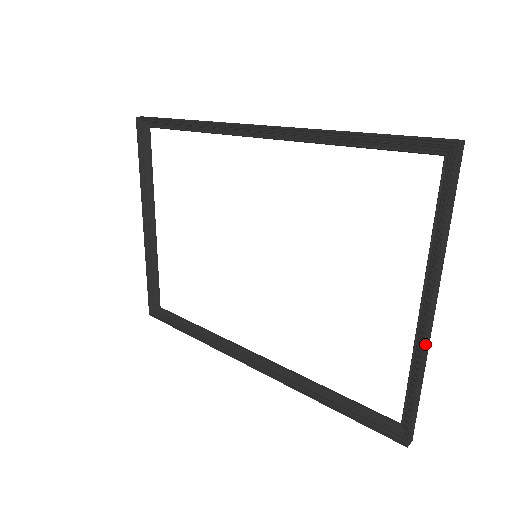
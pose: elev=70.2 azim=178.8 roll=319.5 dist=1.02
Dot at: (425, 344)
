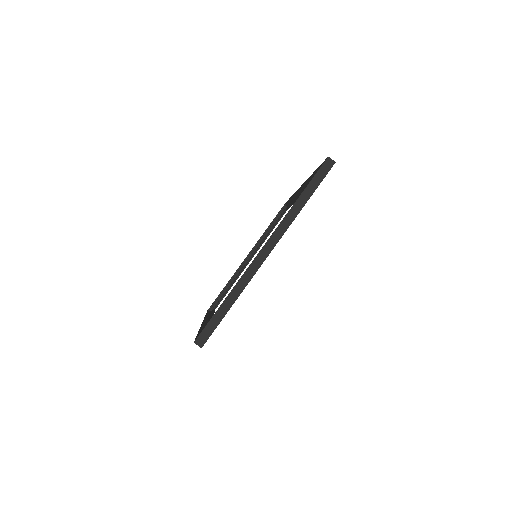
Dot at: (248, 268)
